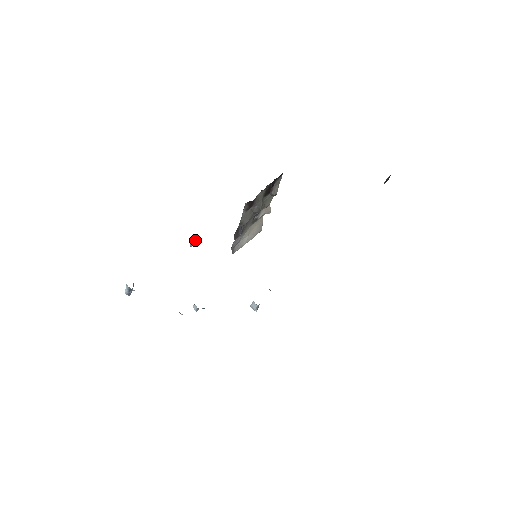
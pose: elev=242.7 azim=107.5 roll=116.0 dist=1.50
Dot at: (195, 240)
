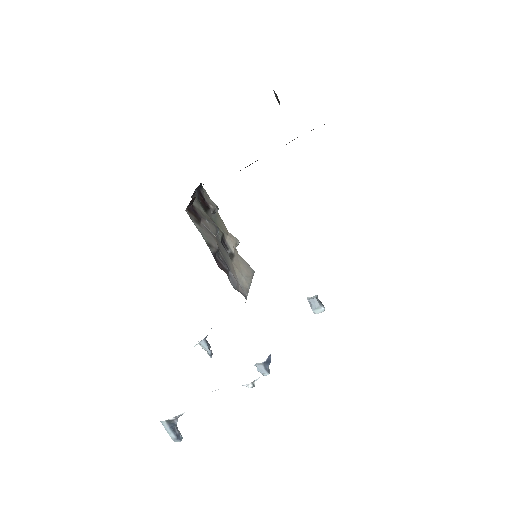
Dot at: (207, 343)
